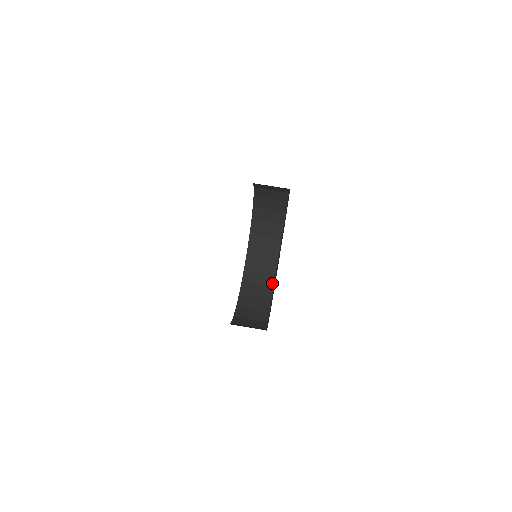
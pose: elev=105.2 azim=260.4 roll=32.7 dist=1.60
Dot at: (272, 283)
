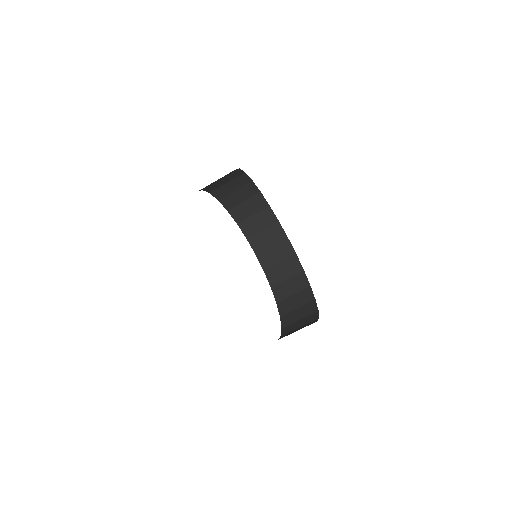
Dot at: (257, 192)
